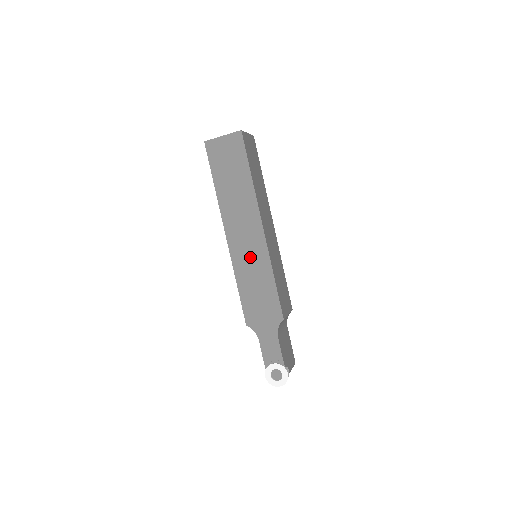
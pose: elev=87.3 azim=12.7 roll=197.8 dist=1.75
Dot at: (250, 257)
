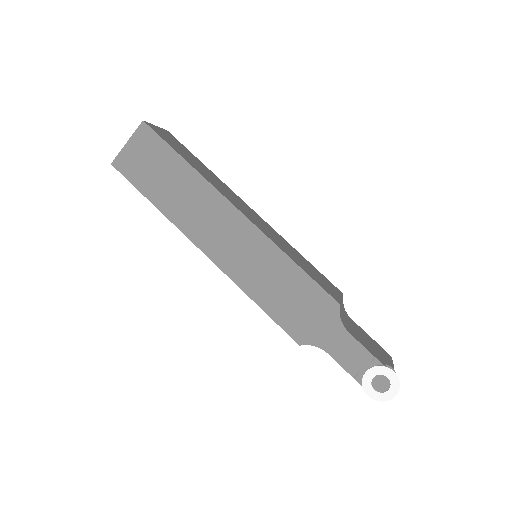
Dot at: (248, 257)
